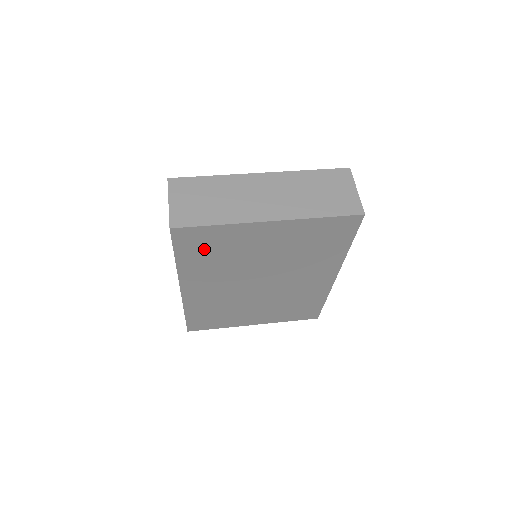
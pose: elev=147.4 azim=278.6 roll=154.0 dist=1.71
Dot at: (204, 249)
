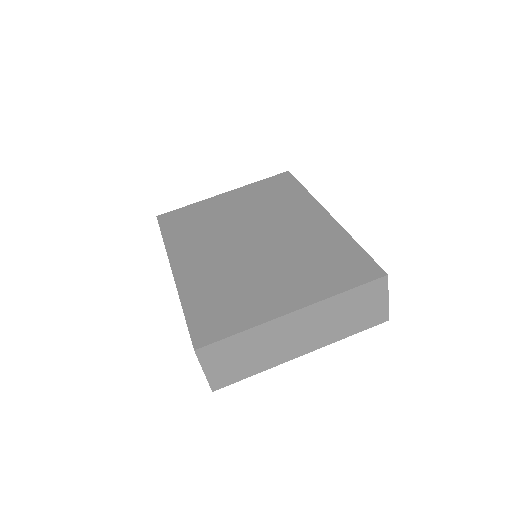
Dot at: occluded
